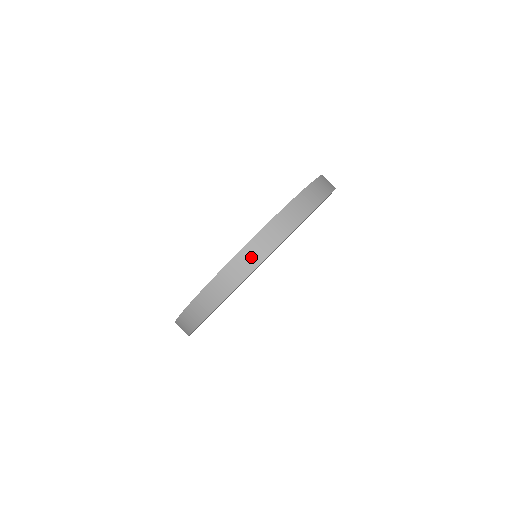
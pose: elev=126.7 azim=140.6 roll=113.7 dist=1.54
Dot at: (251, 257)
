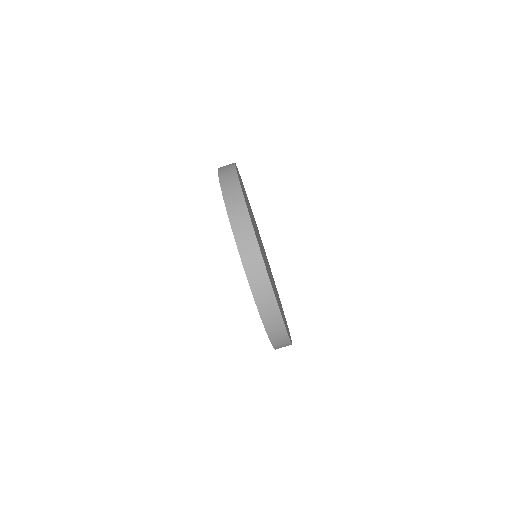
Dot at: (260, 284)
